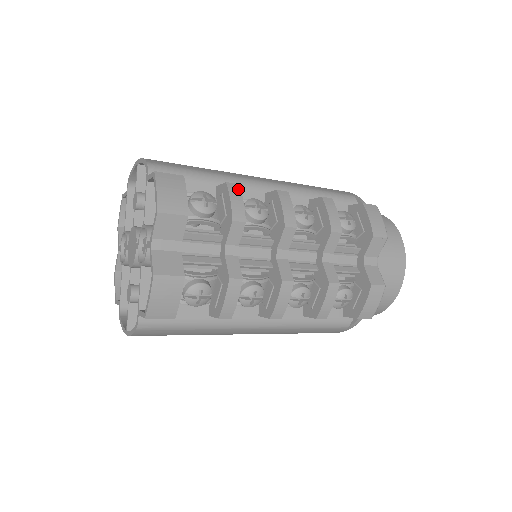
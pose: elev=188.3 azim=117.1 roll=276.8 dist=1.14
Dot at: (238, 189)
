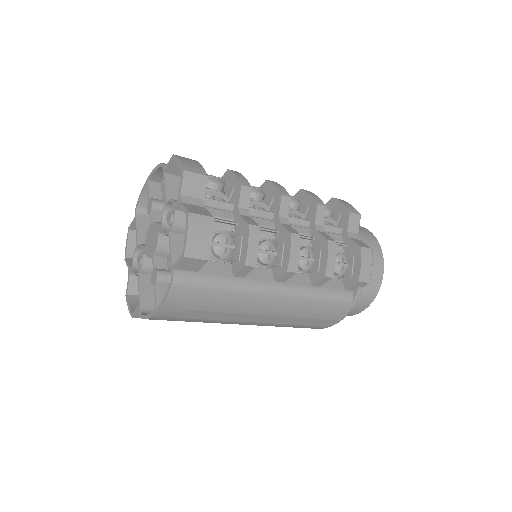
Dot at: (238, 173)
